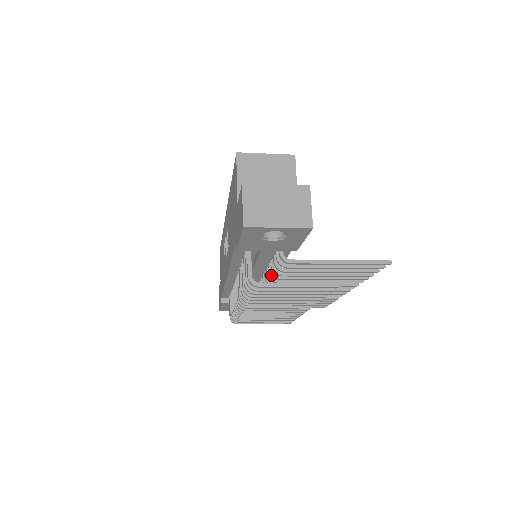
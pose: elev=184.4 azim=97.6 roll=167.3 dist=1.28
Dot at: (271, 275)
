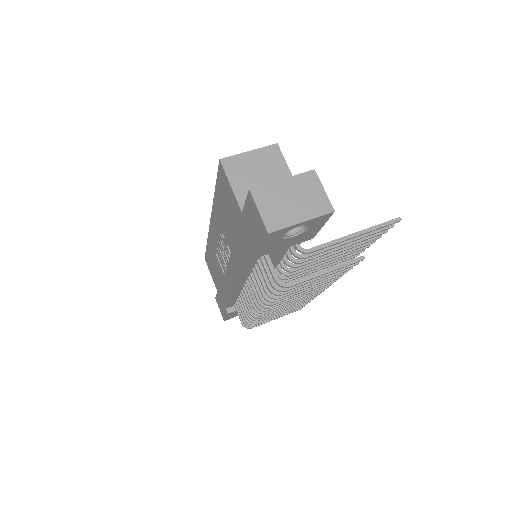
Dot at: (285, 270)
